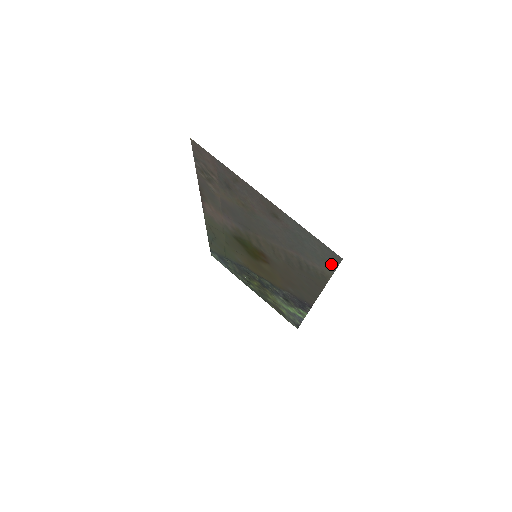
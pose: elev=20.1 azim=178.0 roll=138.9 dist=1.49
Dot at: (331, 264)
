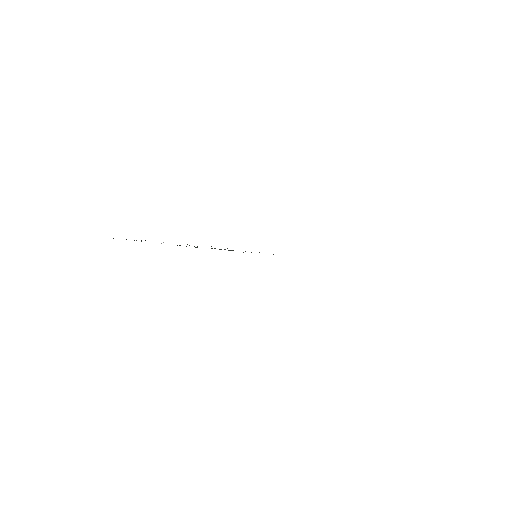
Dot at: occluded
